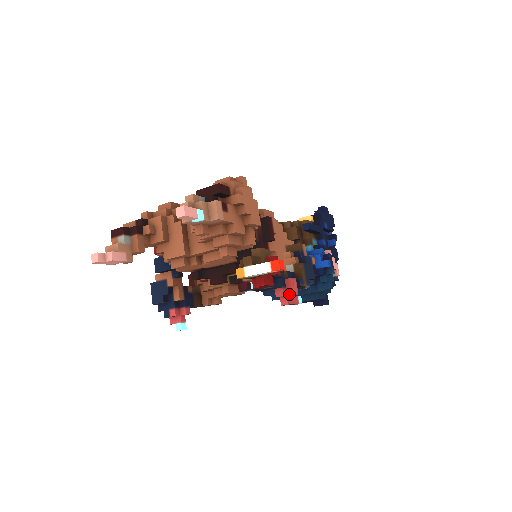
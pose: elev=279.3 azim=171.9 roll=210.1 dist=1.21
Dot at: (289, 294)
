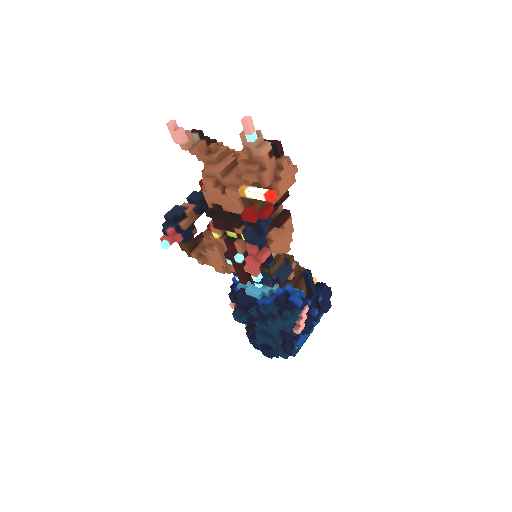
Dot at: (257, 256)
